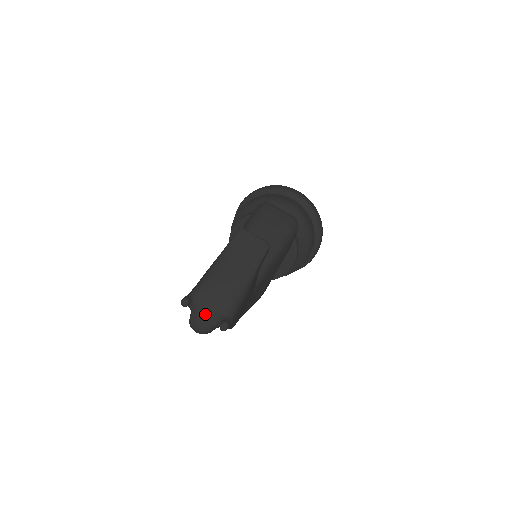
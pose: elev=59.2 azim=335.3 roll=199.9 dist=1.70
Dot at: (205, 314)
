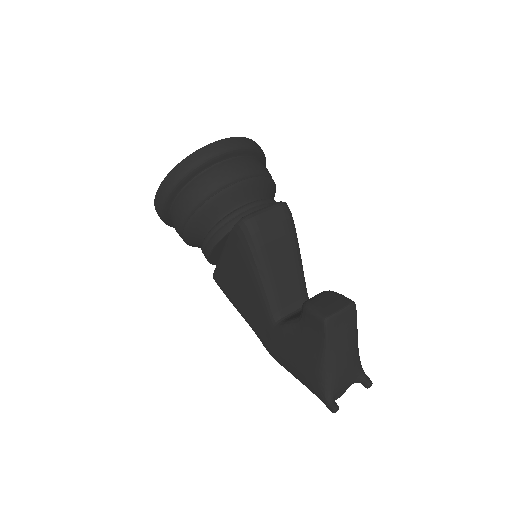
Dot at: (343, 390)
